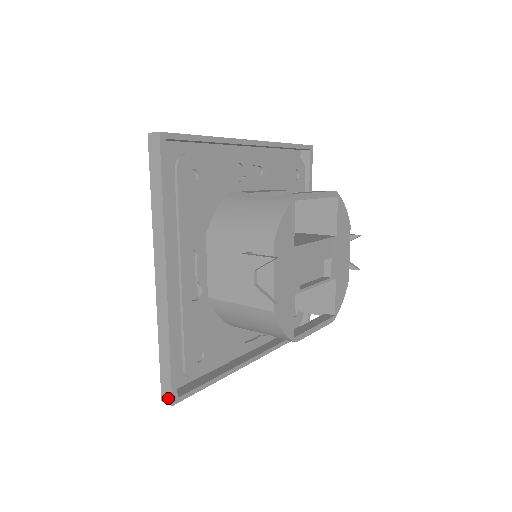
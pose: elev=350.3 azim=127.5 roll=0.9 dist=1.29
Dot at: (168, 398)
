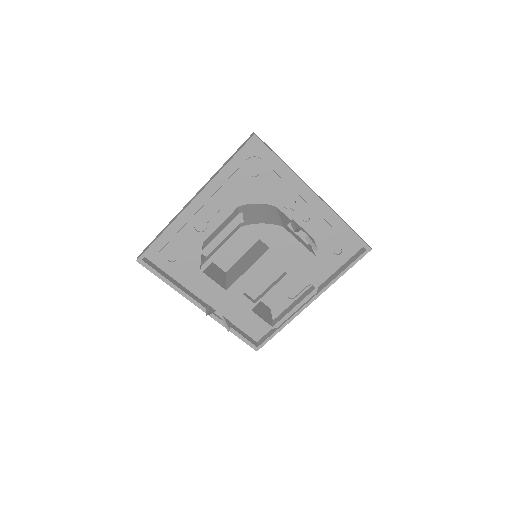
Dot at: (254, 348)
